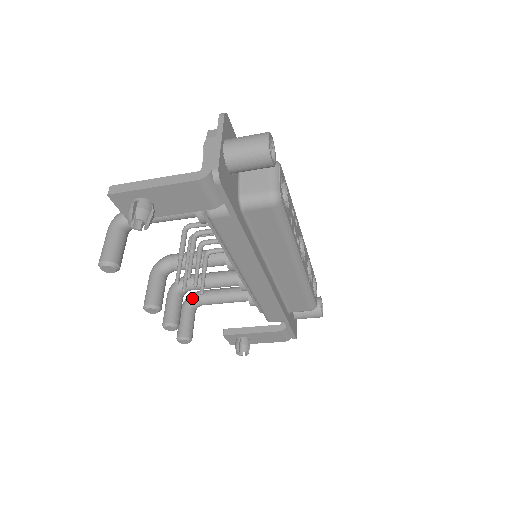
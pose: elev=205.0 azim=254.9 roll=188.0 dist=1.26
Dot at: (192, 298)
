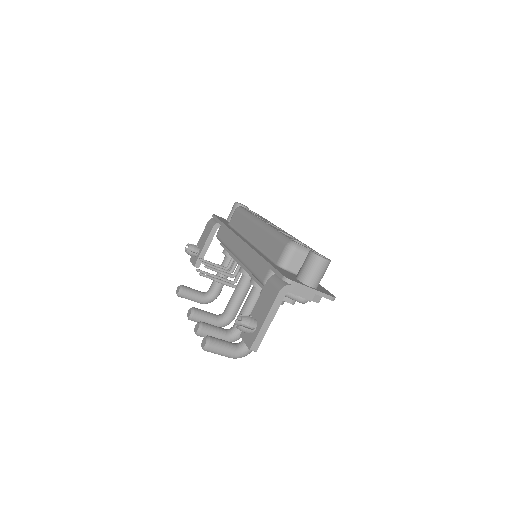
Dot at: occluded
